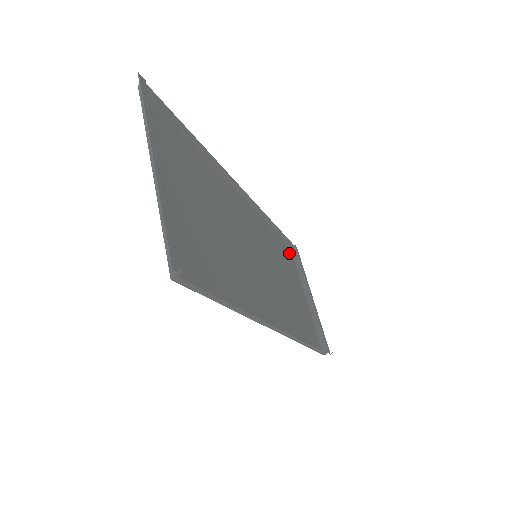
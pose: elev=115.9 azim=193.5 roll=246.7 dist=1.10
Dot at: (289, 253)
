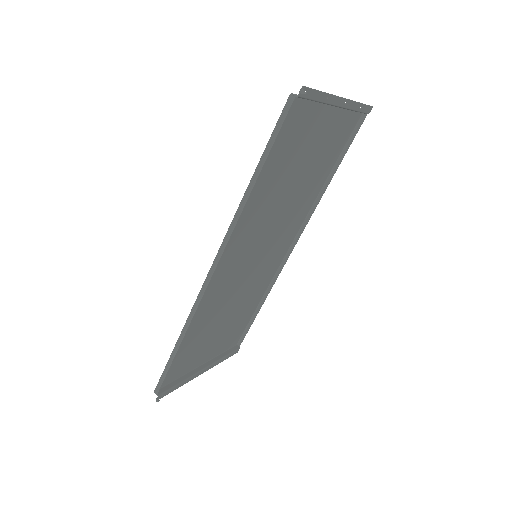
Dot at: (235, 339)
